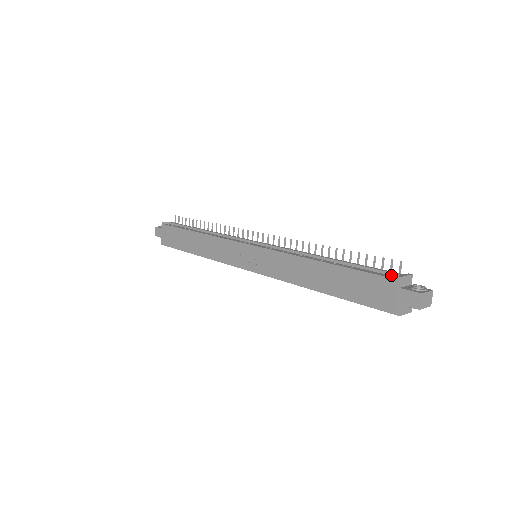
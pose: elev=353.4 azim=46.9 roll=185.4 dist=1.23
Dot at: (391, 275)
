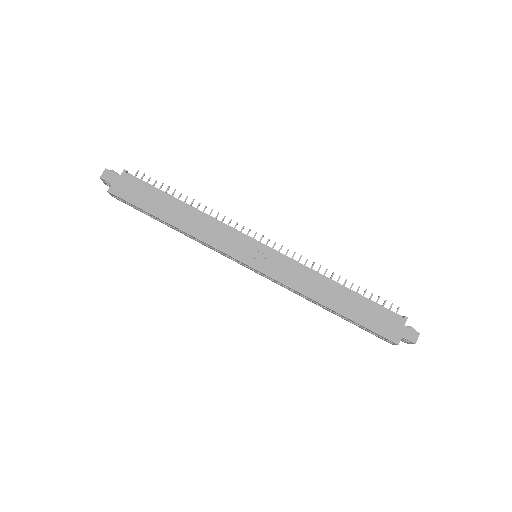
Dot at: (394, 314)
